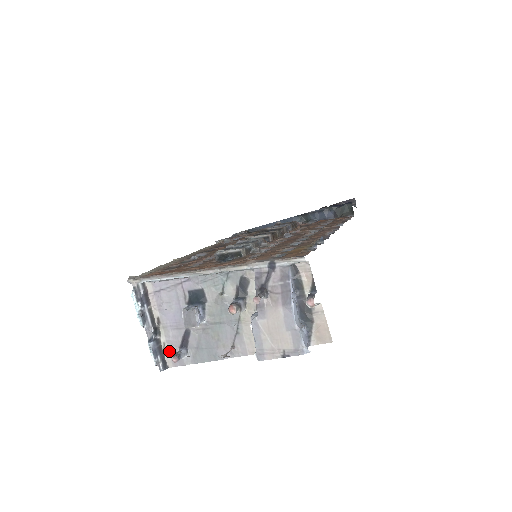
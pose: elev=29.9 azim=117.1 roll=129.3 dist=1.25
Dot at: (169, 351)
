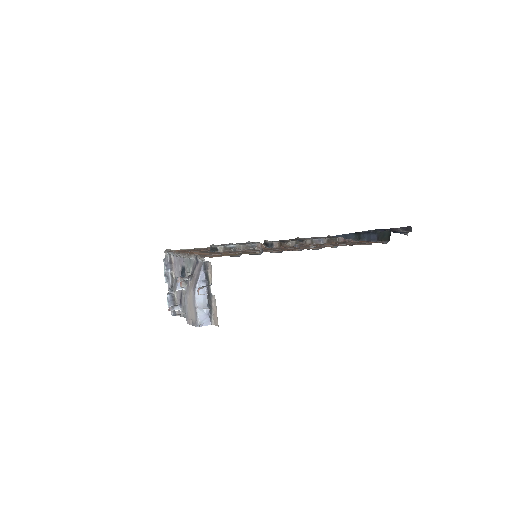
Dot at: (177, 304)
